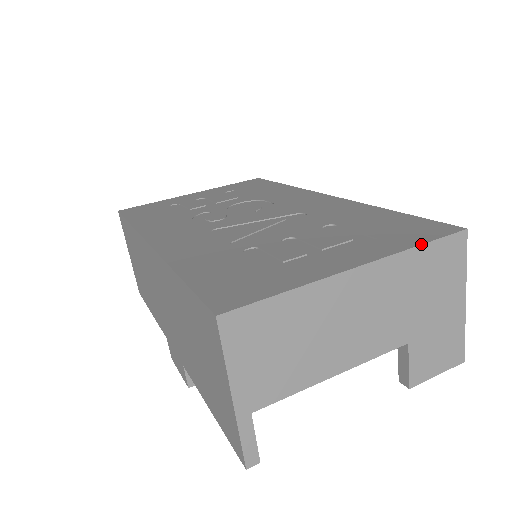
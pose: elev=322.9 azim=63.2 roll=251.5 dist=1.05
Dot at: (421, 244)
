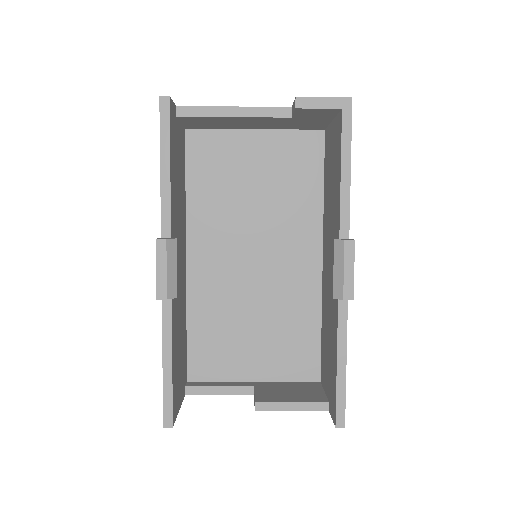
Dot at: occluded
